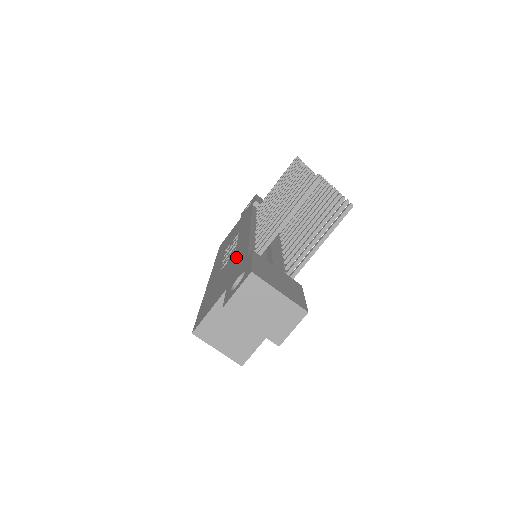
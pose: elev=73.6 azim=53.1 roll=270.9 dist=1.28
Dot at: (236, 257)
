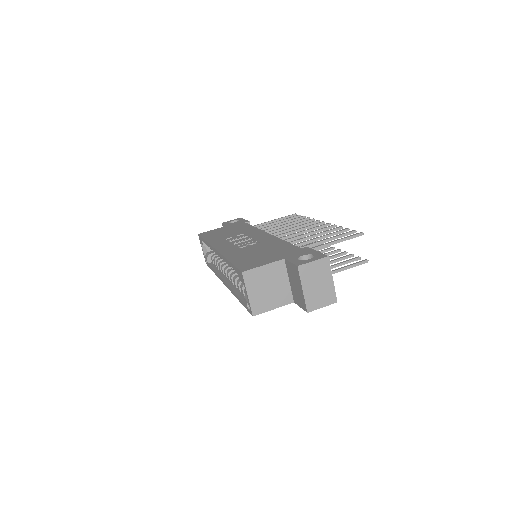
Dot at: (272, 245)
